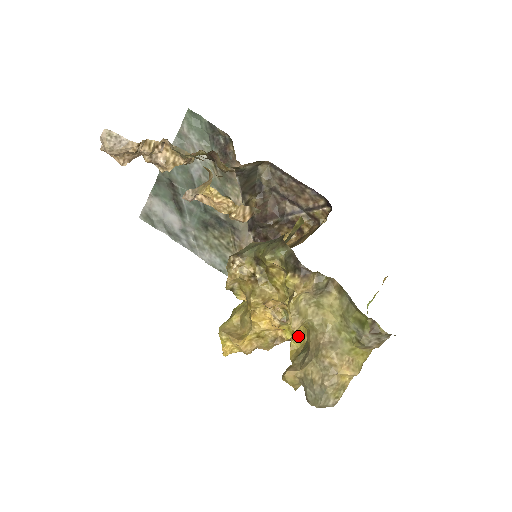
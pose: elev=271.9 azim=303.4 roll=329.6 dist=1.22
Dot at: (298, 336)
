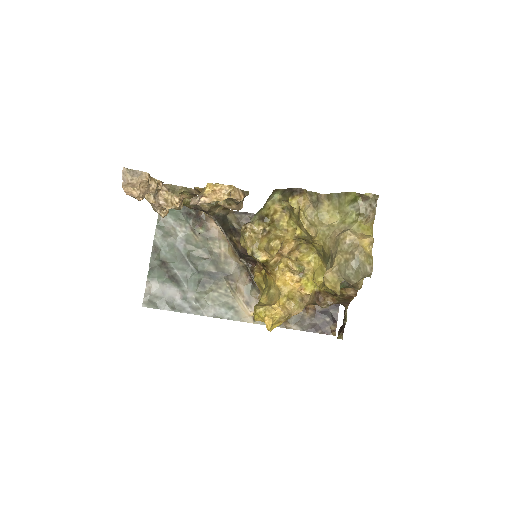
Dot at: (318, 273)
